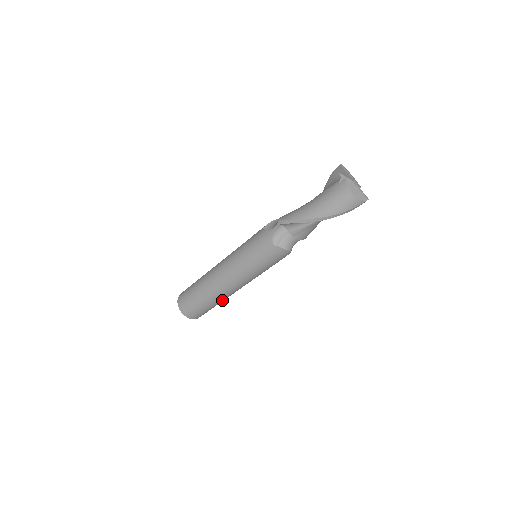
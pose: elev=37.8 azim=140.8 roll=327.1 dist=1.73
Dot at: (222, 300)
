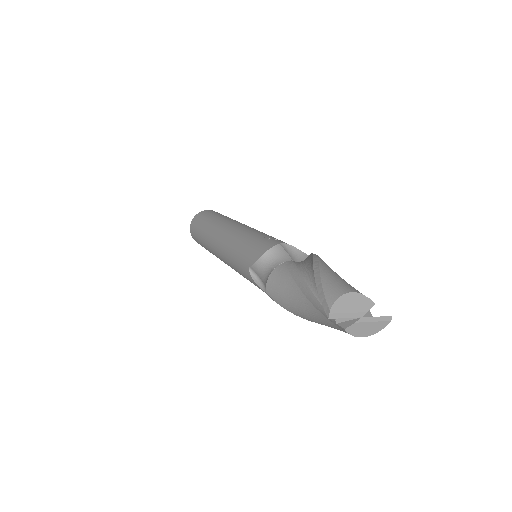
Dot at: occluded
